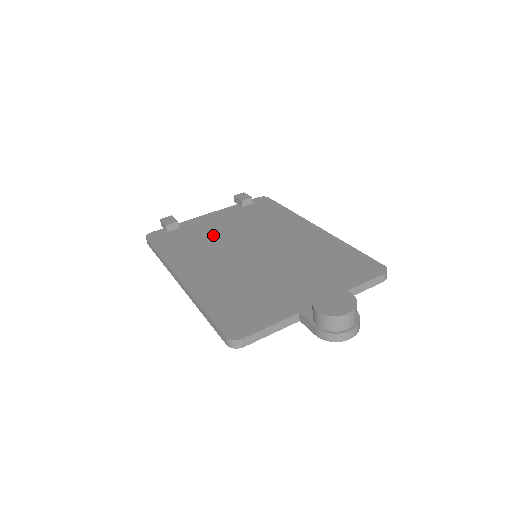
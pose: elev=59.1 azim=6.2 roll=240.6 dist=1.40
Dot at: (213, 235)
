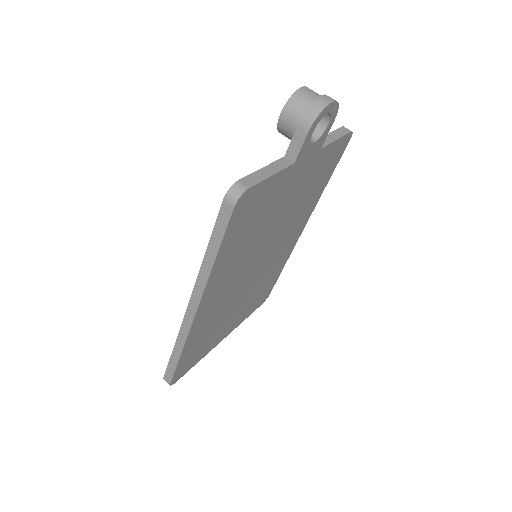
Dot at: occluded
